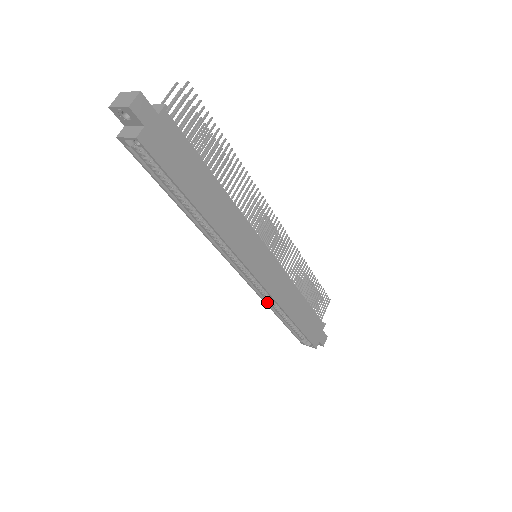
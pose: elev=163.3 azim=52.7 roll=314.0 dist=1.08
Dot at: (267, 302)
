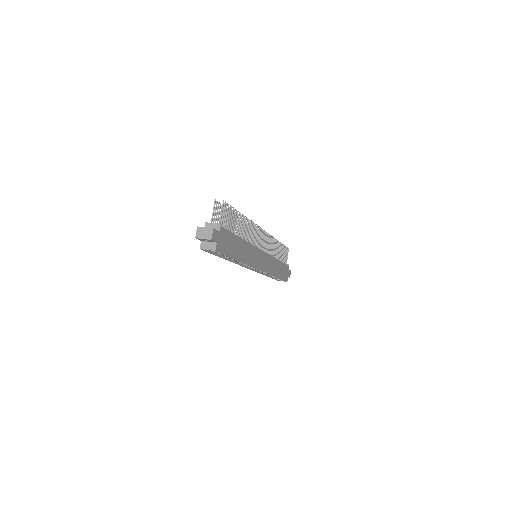
Dot at: (261, 273)
